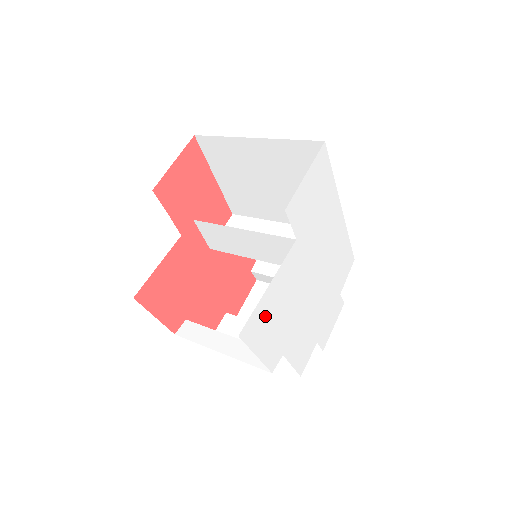
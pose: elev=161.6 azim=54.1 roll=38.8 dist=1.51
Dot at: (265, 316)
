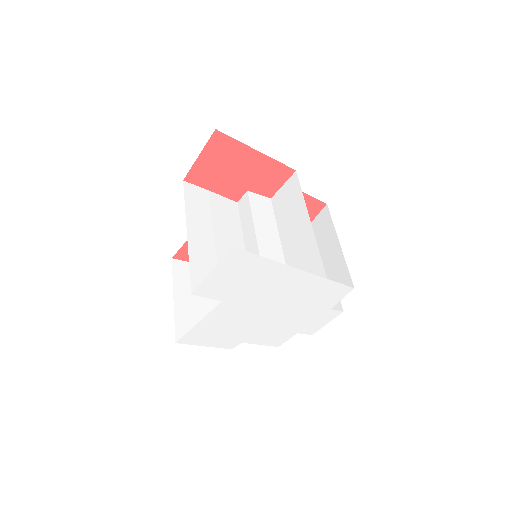
Dot at: (203, 333)
